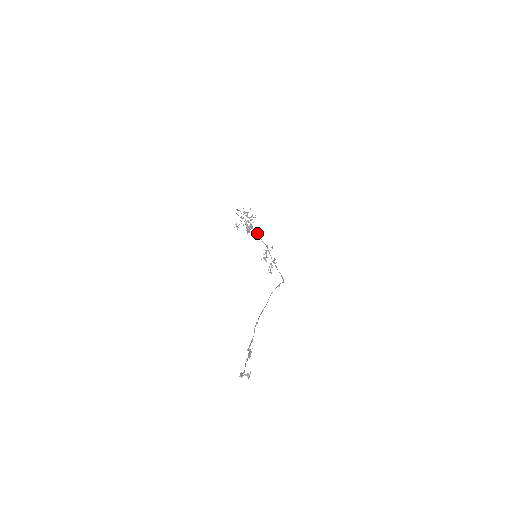
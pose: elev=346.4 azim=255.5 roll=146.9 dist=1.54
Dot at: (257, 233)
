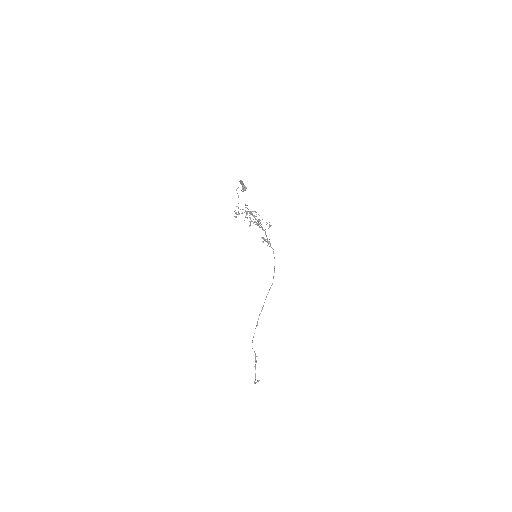
Dot at: occluded
